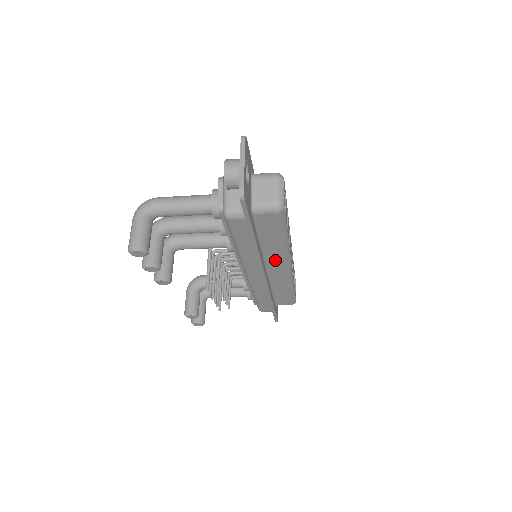
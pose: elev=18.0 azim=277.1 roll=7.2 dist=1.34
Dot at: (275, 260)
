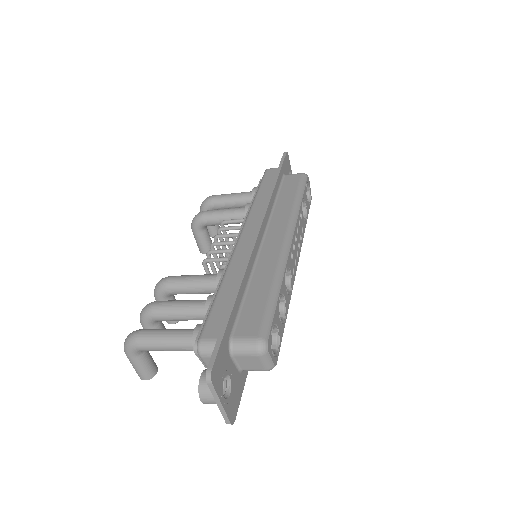
Dot at: occluded
